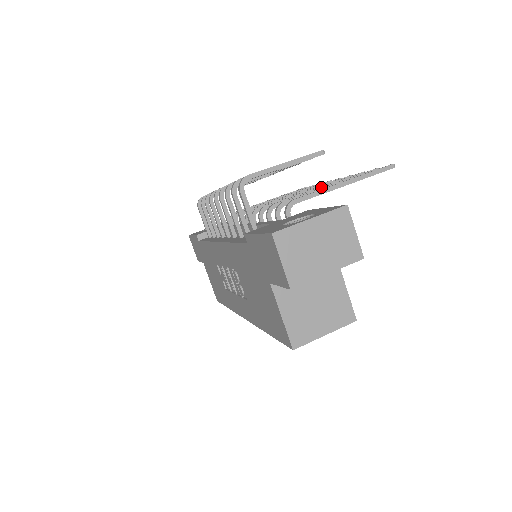
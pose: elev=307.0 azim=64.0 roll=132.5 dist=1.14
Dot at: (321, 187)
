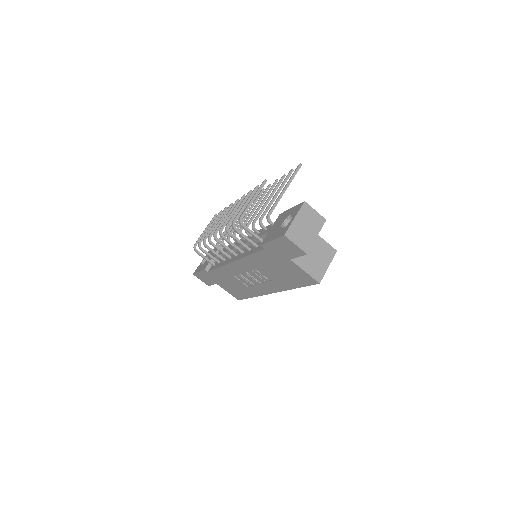
Dot at: (269, 197)
